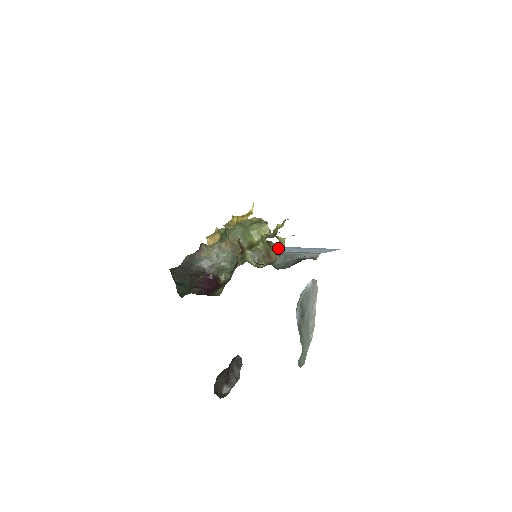
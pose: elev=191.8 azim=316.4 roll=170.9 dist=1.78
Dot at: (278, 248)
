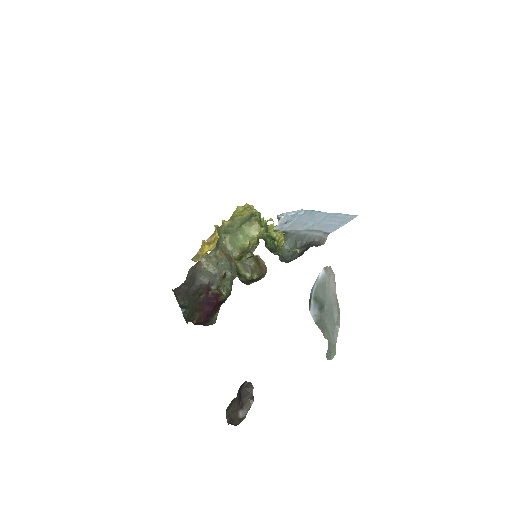
Dot at: (298, 216)
